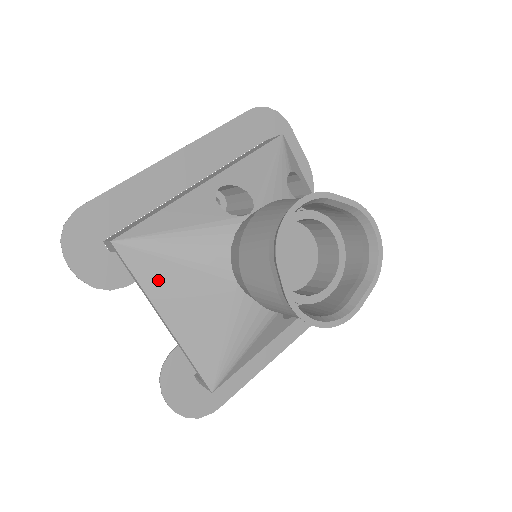
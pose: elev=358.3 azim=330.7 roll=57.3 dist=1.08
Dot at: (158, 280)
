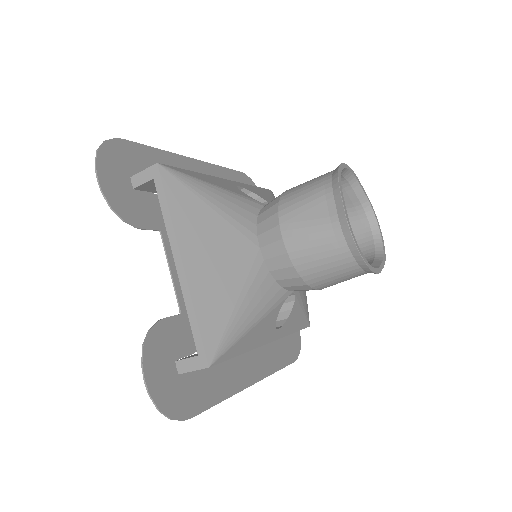
Dot at: (189, 217)
